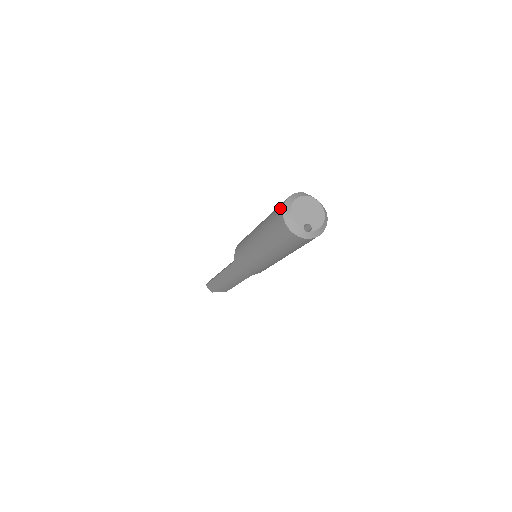
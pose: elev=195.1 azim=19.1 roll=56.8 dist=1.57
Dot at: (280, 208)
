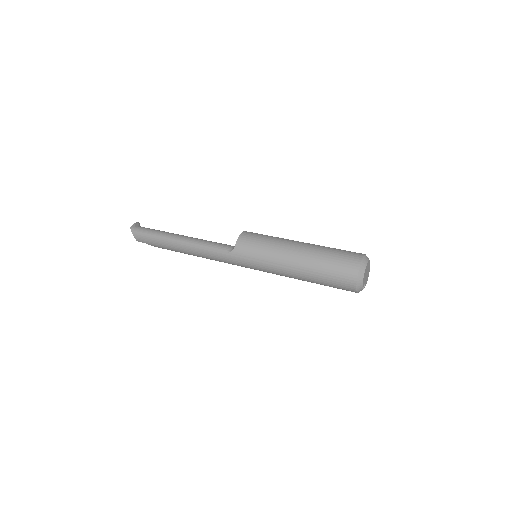
Dot at: (353, 267)
